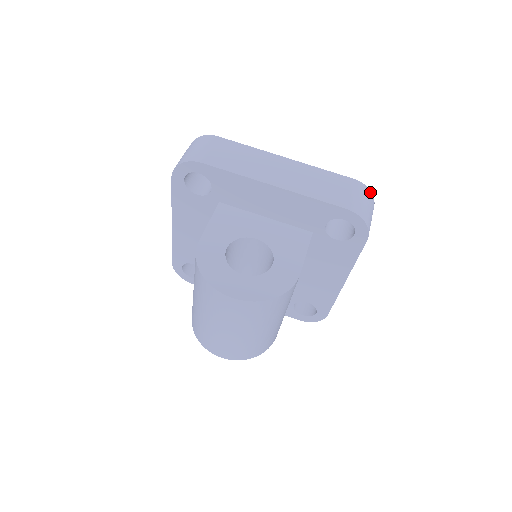
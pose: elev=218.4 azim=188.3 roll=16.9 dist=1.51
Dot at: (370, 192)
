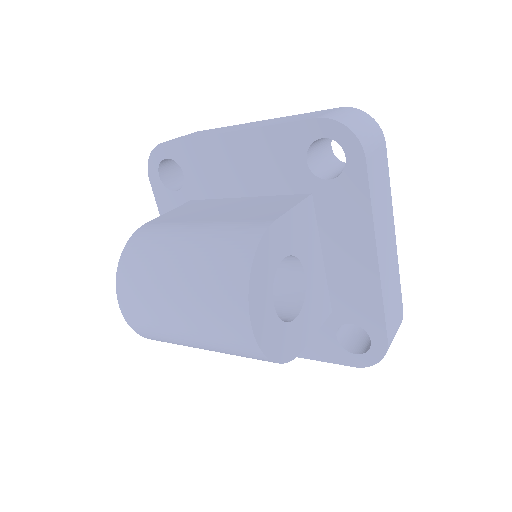
Dot at: occluded
